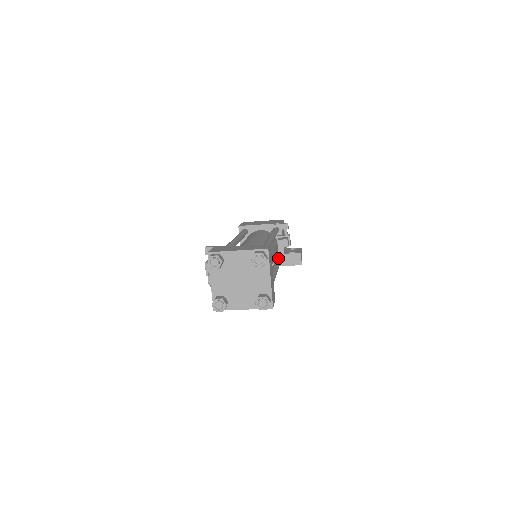
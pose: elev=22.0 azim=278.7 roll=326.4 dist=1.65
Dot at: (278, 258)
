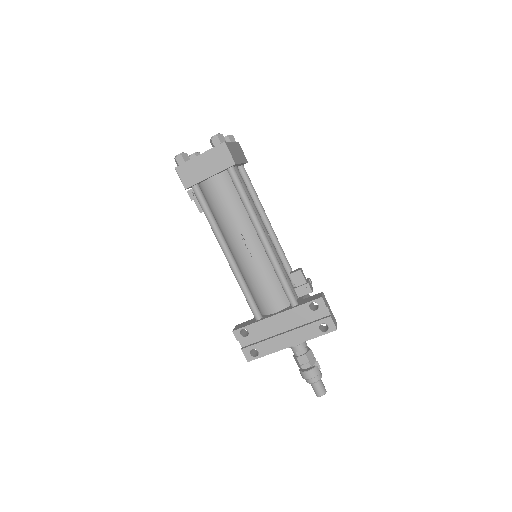
Dot at: occluded
